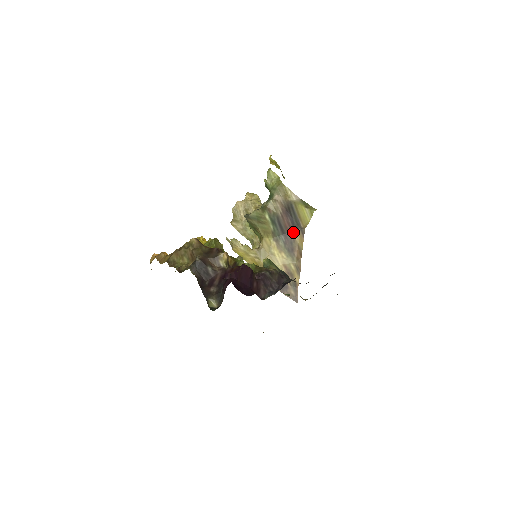
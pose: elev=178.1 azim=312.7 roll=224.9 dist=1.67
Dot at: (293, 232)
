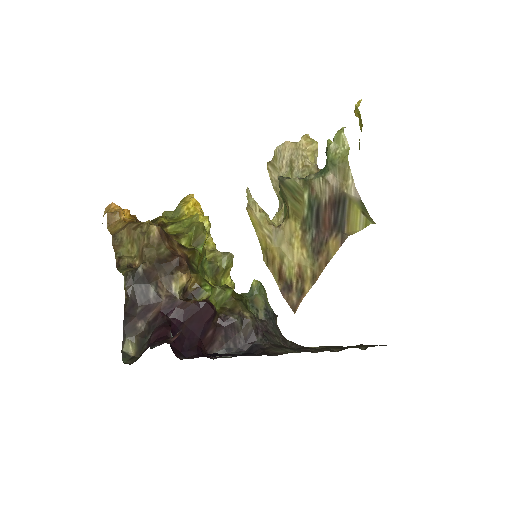
Dot at: (330, 232)
